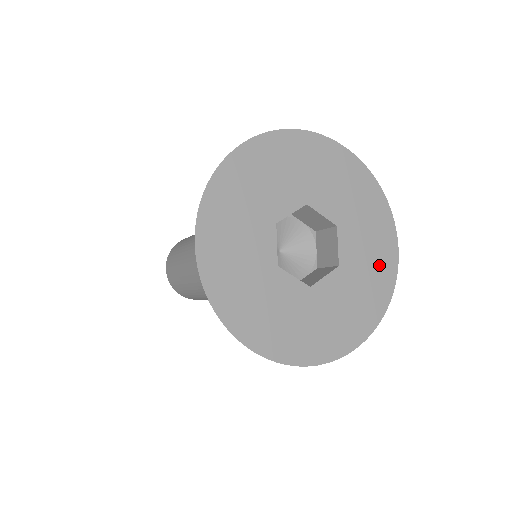
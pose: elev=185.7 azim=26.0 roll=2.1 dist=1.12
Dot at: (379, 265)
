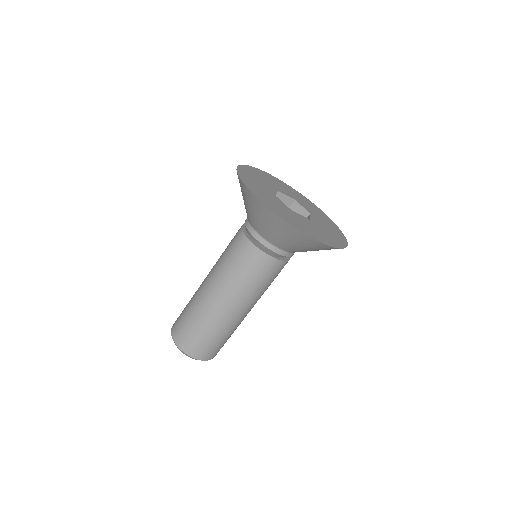
Dot at: (334, 237)
